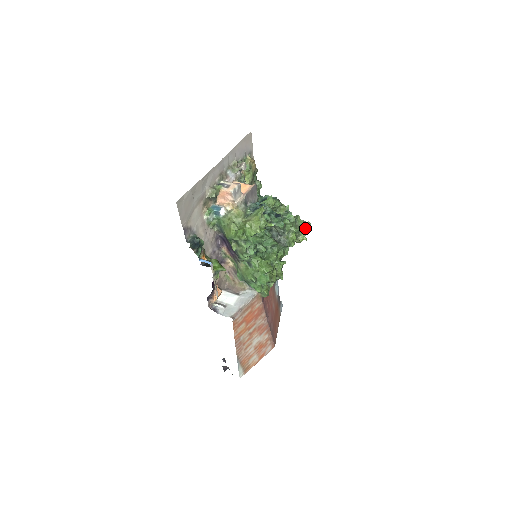
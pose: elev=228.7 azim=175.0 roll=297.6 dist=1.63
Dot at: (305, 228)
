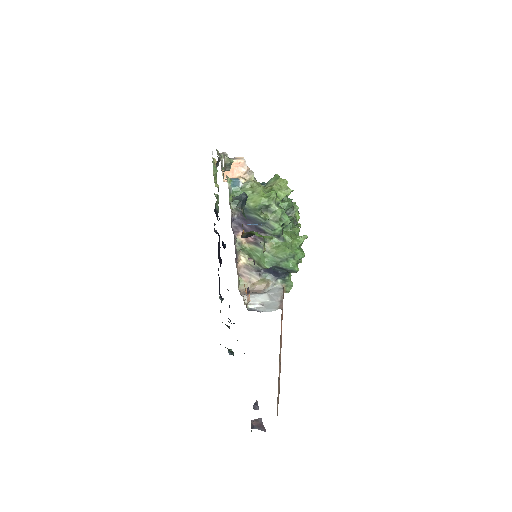
Dot at: (298, 212)
